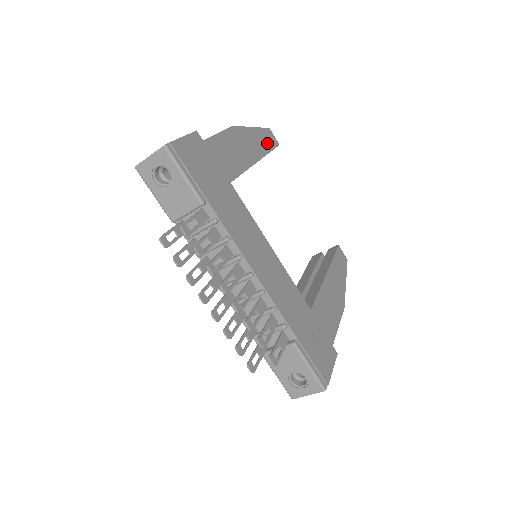
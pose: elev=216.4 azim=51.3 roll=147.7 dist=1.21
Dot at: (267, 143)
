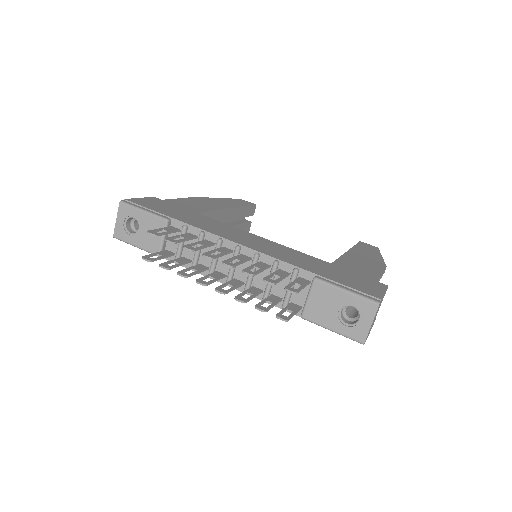
Dot at: (240, 203)
